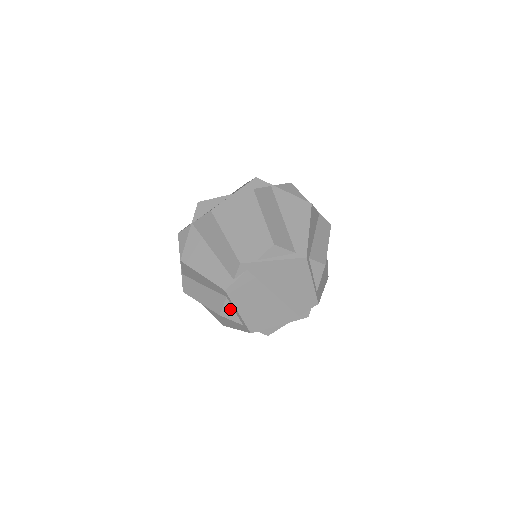
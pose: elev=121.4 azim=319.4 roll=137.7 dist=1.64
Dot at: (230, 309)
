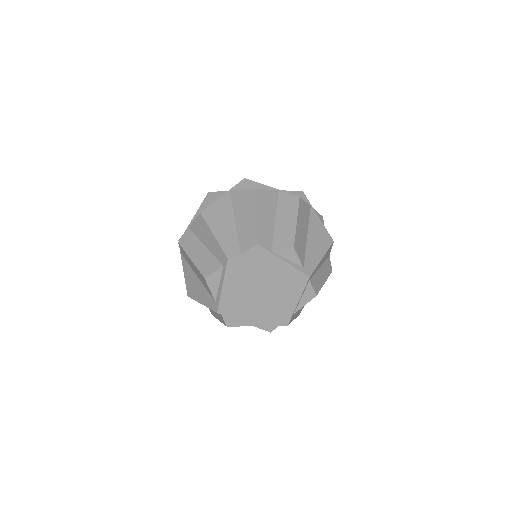
Dot at: (217, 279)
